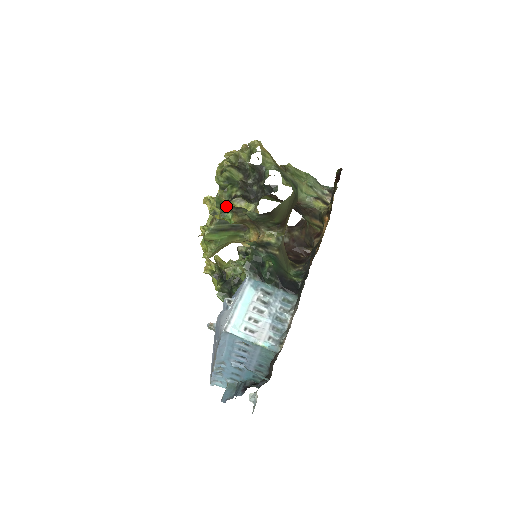
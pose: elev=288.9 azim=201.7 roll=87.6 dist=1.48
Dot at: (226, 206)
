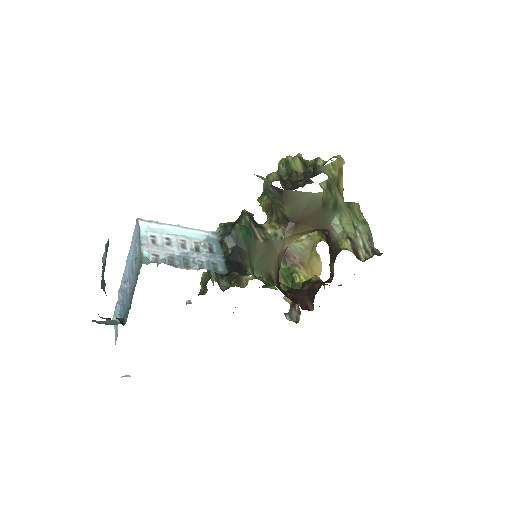
Dot at: occluded
